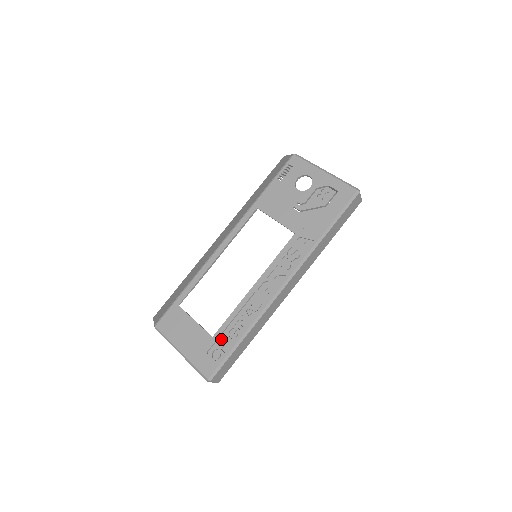
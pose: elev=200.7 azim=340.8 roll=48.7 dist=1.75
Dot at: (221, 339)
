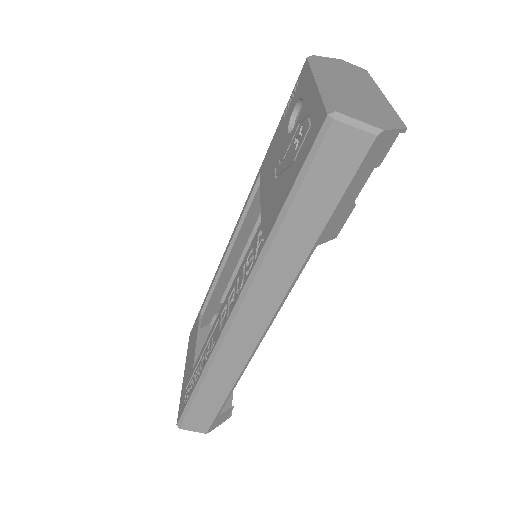
Dot at: (193, 376)
